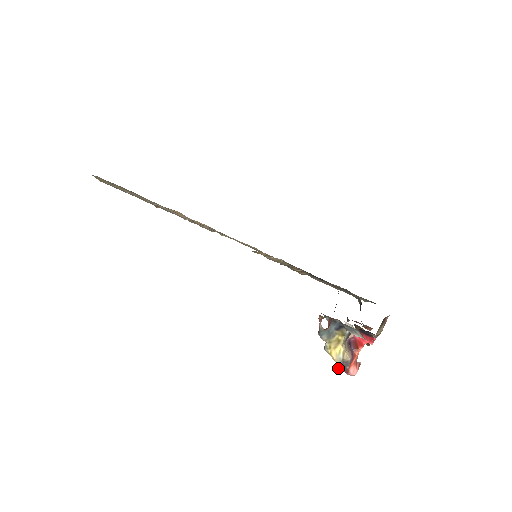
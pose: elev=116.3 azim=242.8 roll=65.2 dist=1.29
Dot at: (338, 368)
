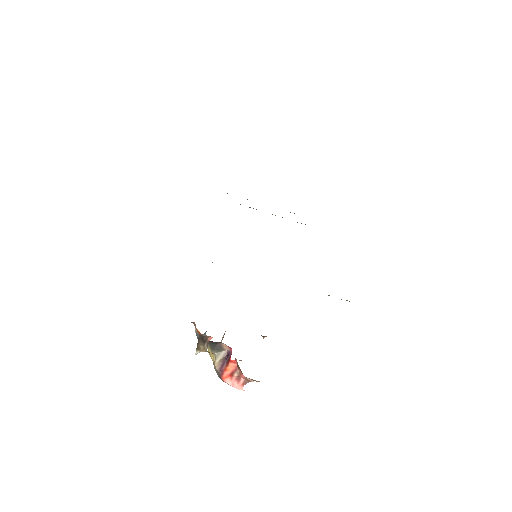
Dot at: (218, 375)
